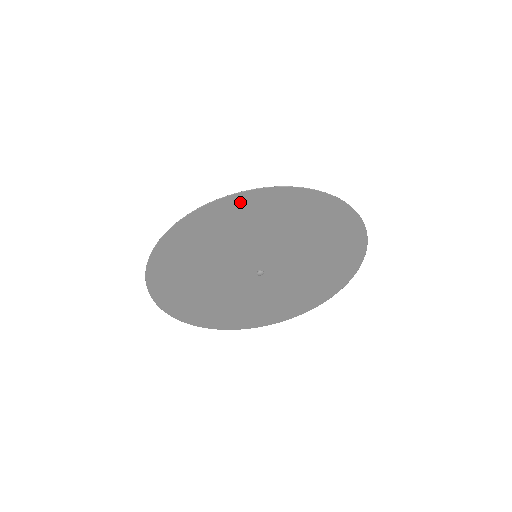
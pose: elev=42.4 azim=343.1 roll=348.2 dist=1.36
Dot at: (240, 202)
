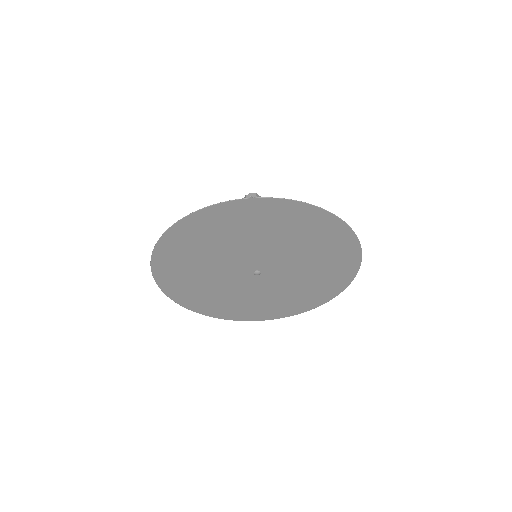
Dot at: (164, 252)
